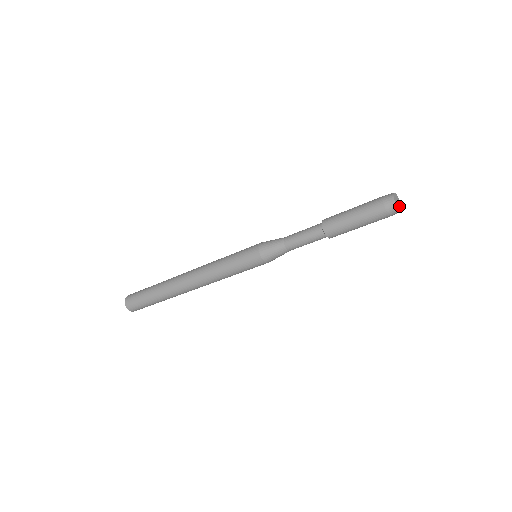
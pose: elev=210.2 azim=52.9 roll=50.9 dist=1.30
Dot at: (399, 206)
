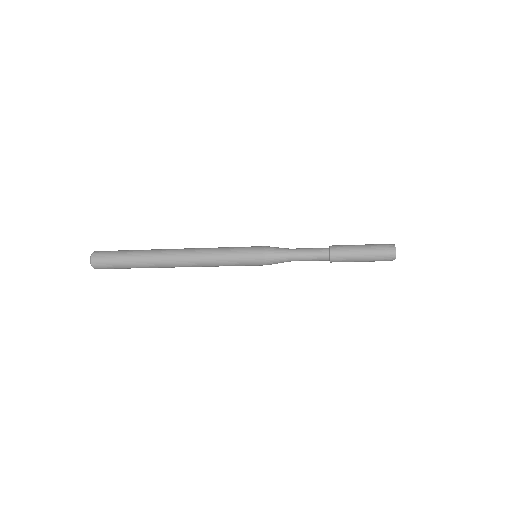
Dot at: occluded
